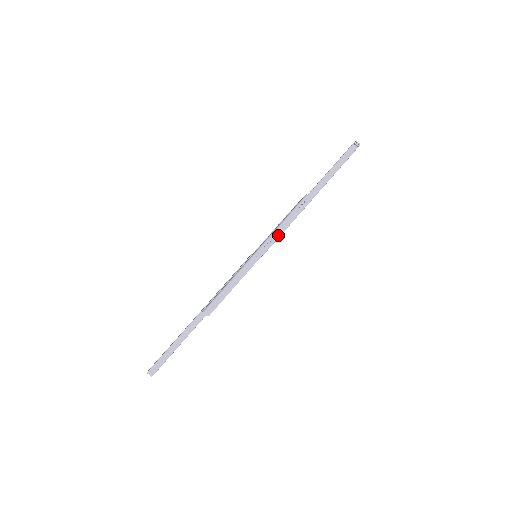
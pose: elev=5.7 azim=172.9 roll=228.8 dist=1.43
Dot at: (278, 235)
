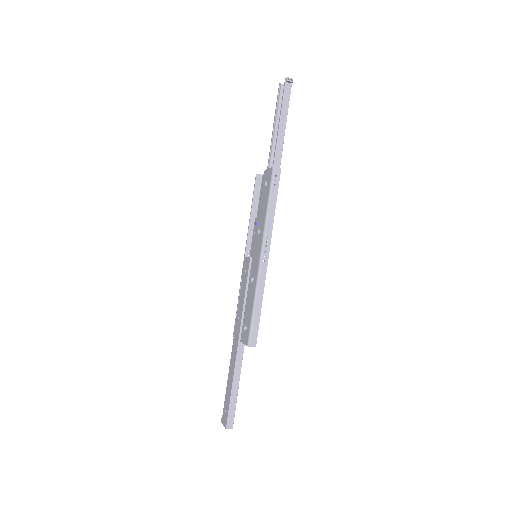
Dot at: (271, 226)
